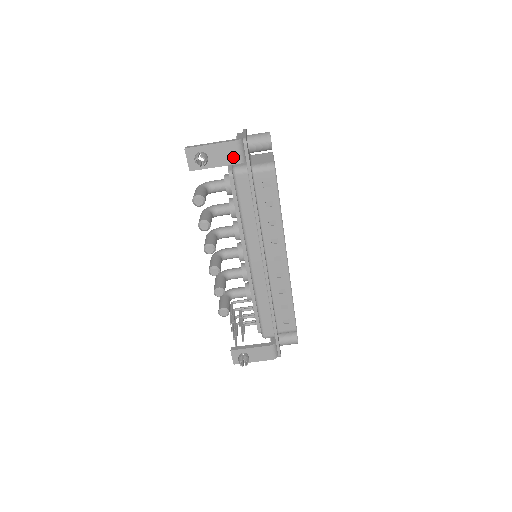
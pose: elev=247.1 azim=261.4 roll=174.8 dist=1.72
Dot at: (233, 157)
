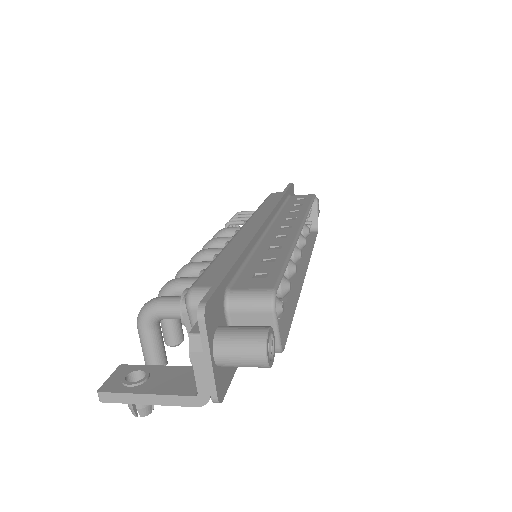
Dot at: occluded
